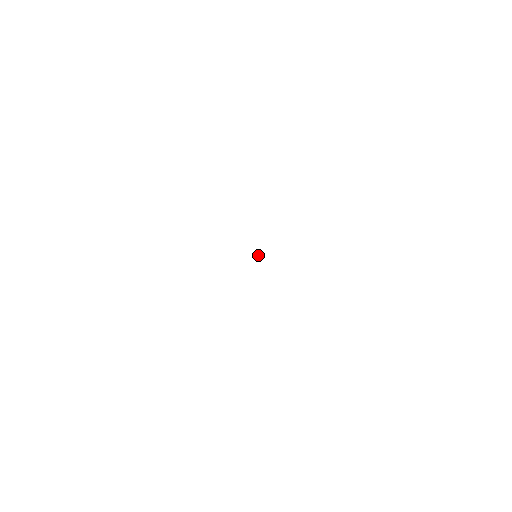
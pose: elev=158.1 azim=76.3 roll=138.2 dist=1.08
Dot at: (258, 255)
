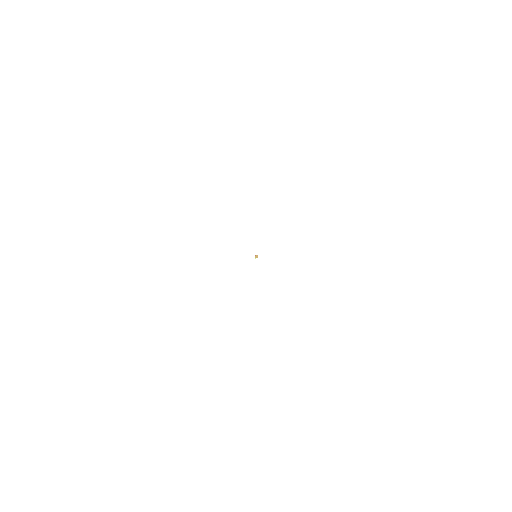
Dot at: (256, 257)
